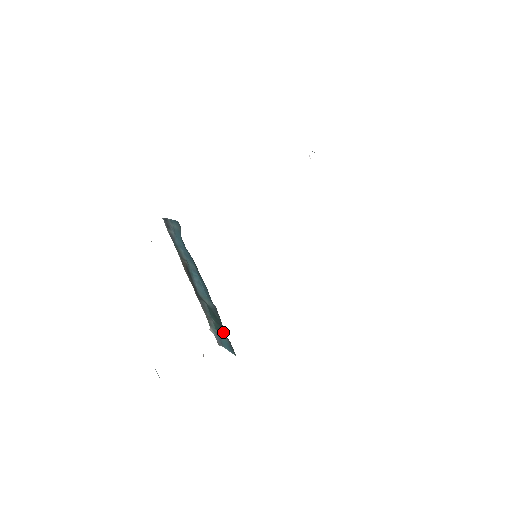
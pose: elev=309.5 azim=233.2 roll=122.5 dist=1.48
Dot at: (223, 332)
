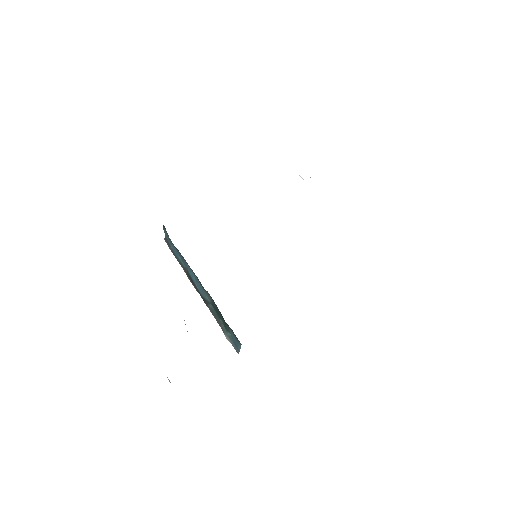
Dot at: (225, 322)
